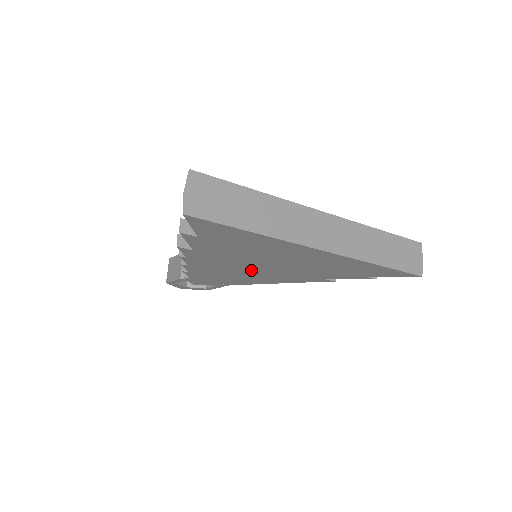
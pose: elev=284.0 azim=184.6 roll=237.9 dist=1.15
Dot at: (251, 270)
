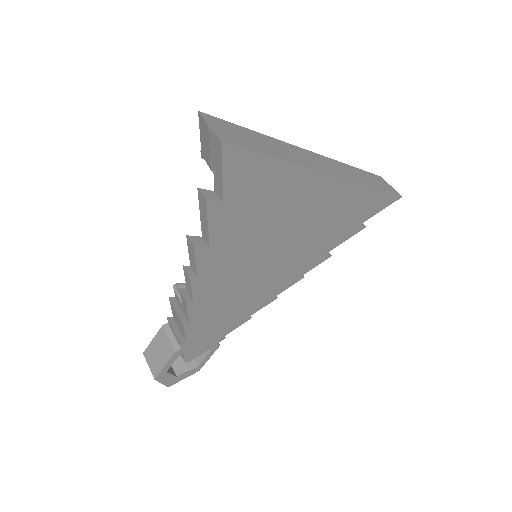
Dot at: (258, 274)
